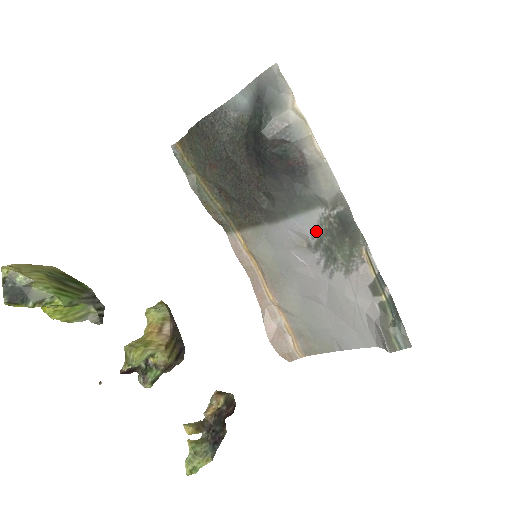
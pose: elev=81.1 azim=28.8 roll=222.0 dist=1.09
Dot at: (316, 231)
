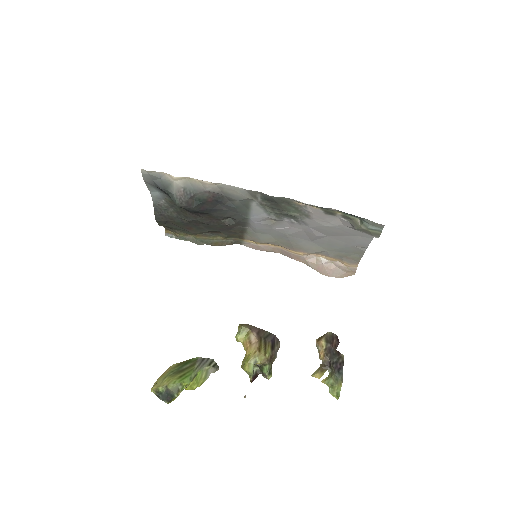
Dot at: (267, 212)
